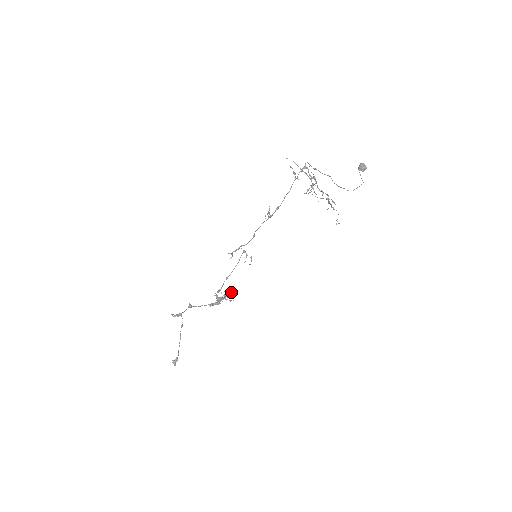
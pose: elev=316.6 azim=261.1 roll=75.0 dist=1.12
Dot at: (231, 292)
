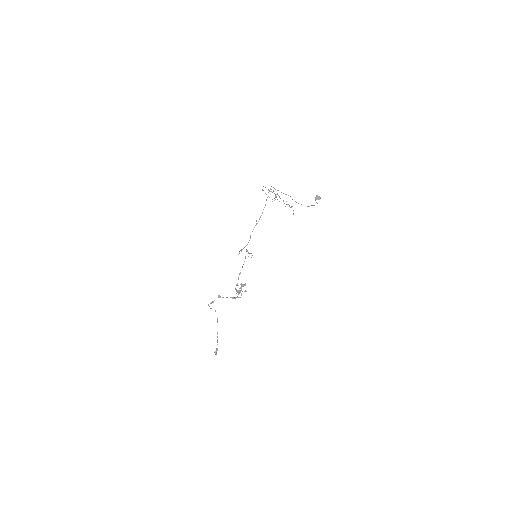
Dot at: (244, 284)
